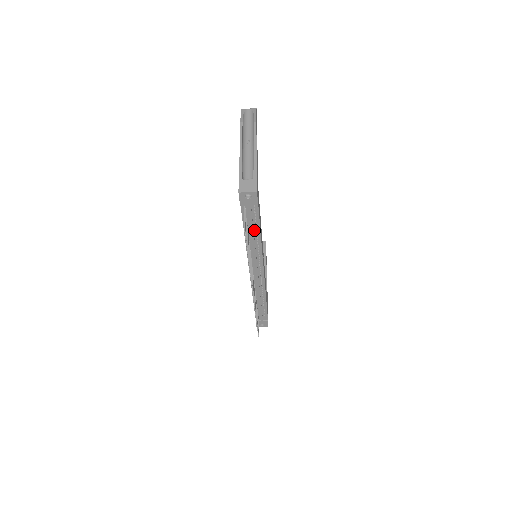
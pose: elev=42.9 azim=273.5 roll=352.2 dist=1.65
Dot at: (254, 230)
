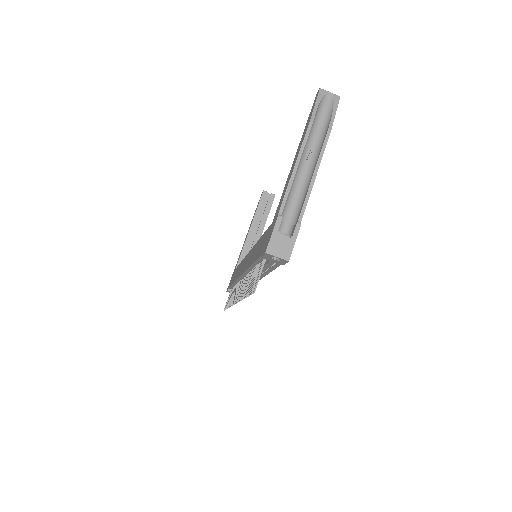
Dot at: occluded
